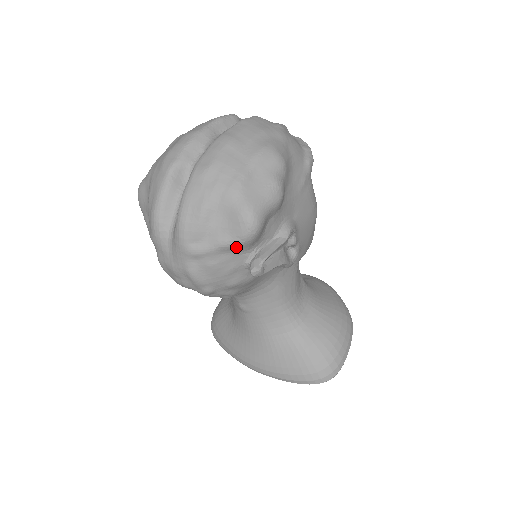
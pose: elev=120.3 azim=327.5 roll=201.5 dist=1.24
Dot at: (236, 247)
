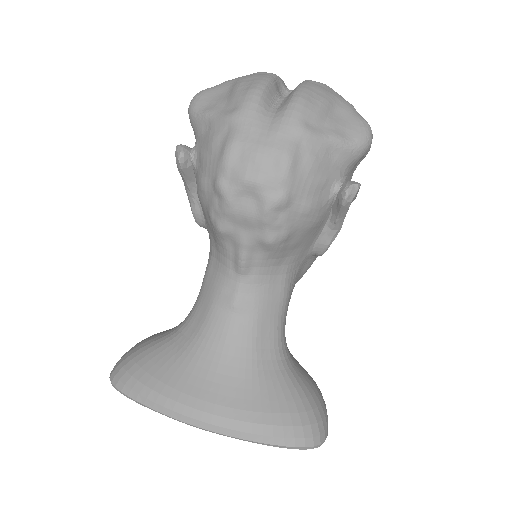
Dot at: (346, 151)
